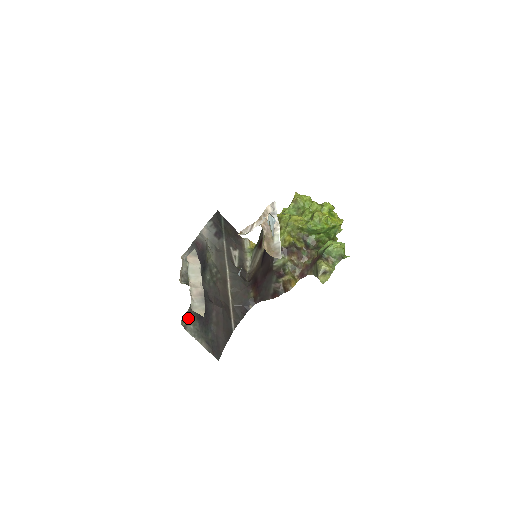
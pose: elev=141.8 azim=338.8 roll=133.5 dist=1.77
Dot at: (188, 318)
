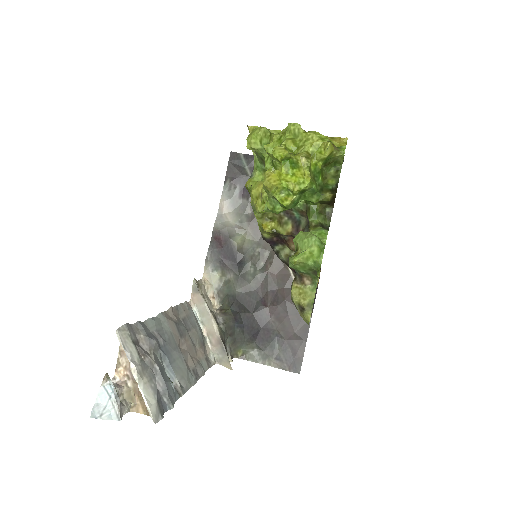
Dot at: (240, 348)
